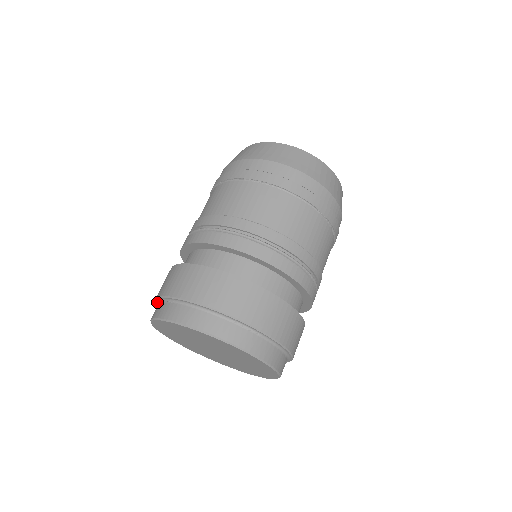
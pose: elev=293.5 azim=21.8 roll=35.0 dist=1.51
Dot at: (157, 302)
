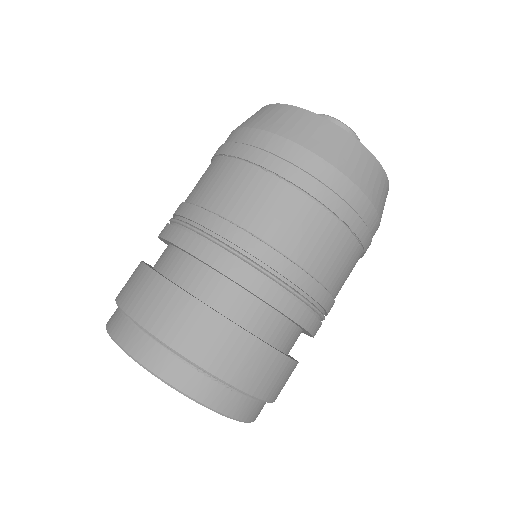
Dot at: occluded
